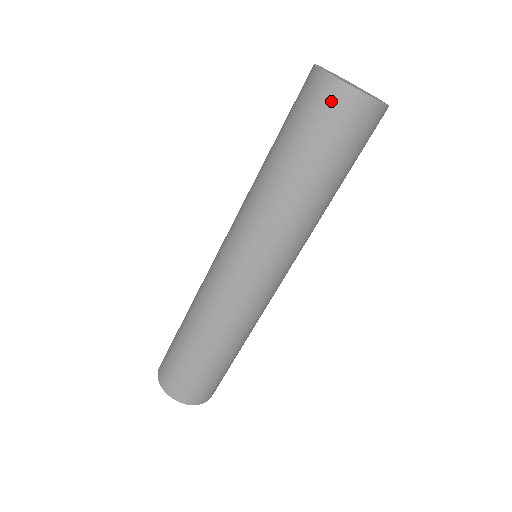
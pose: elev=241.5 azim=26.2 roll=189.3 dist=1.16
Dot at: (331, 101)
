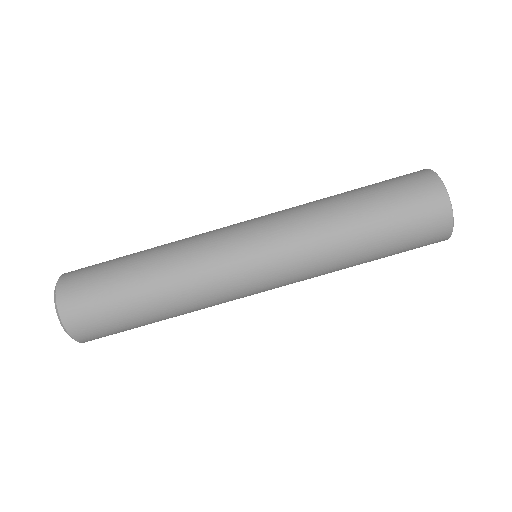
Dot at: (416, 175)
